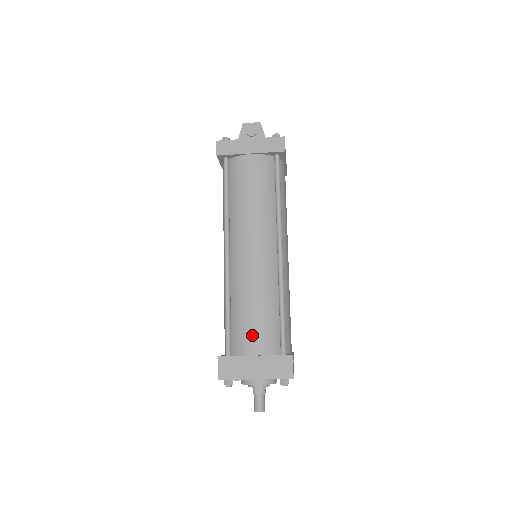
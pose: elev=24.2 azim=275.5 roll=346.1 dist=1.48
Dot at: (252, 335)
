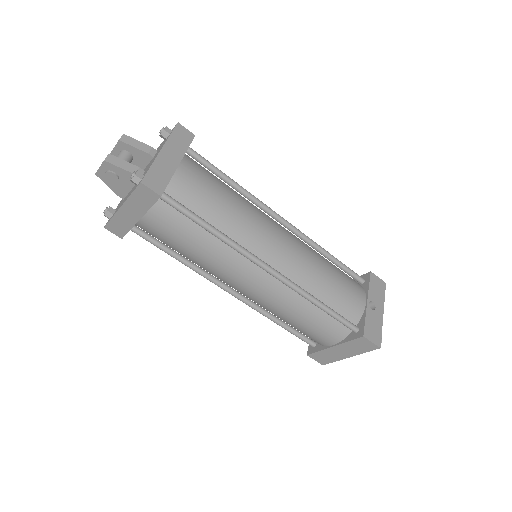
Dot at: (316, 336)
